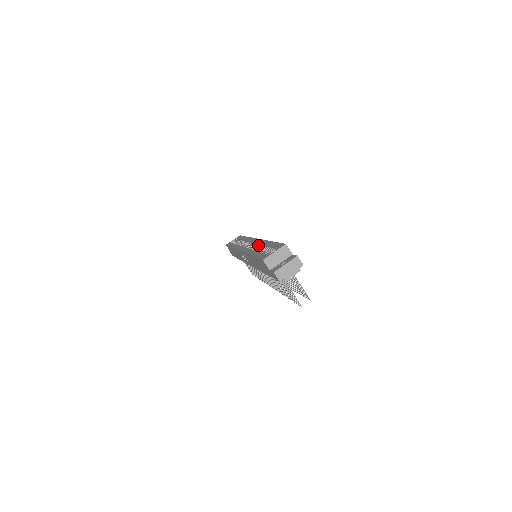
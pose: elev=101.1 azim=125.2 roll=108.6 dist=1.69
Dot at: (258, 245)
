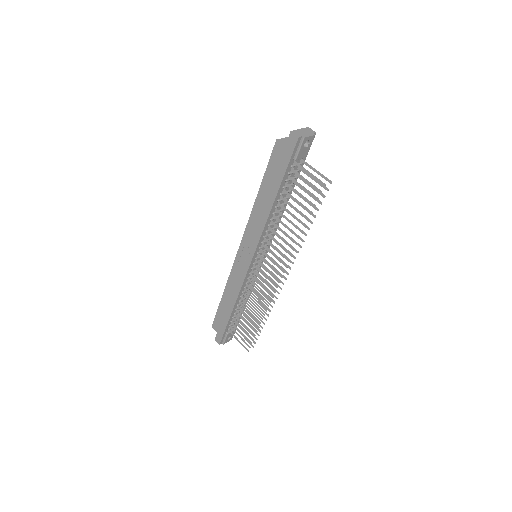
Dot at: occluded
